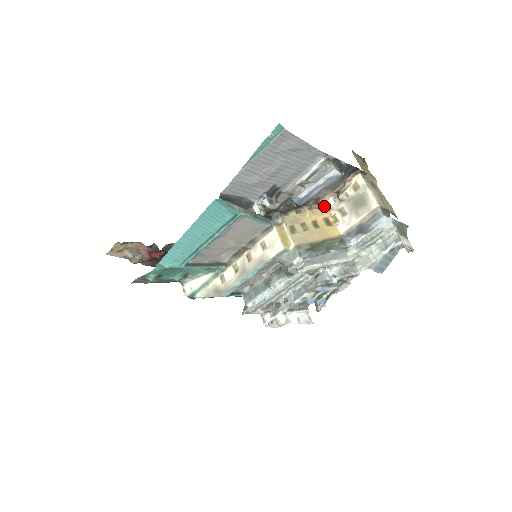
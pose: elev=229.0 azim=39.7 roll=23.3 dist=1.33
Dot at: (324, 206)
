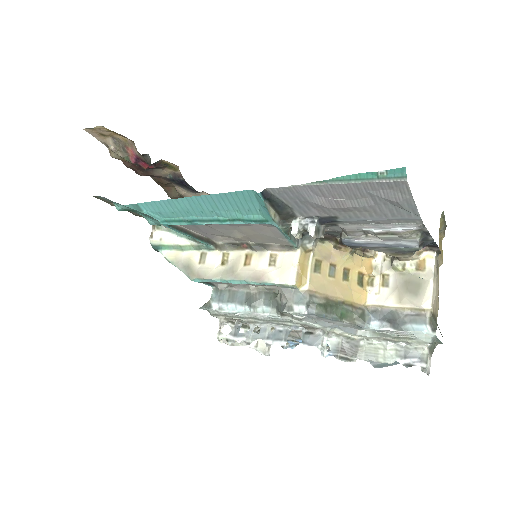
Dot at: (369, 257)
